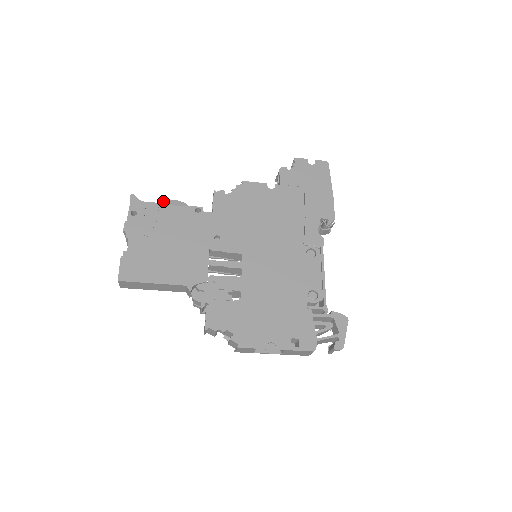
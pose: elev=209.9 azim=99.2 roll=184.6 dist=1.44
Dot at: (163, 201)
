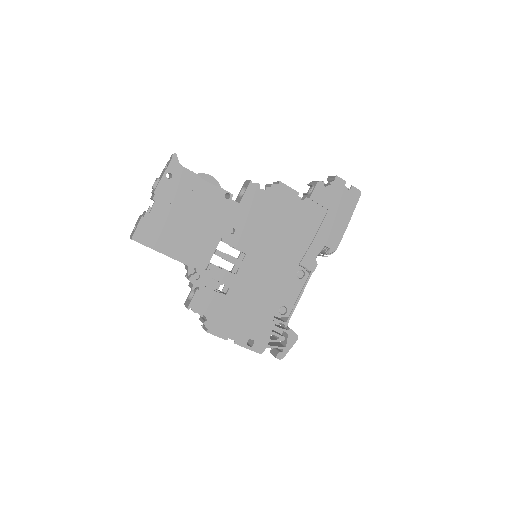
Dot at: (201, 173)
